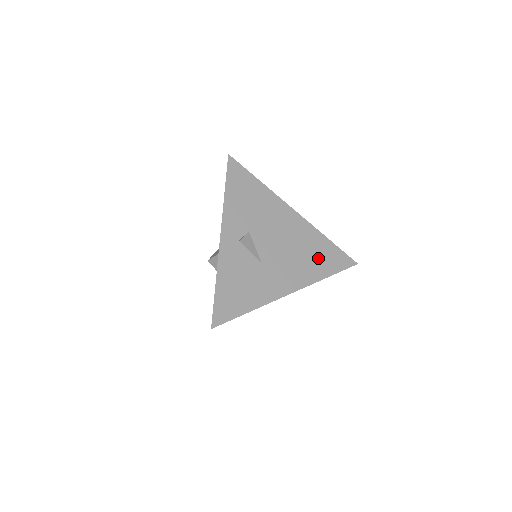
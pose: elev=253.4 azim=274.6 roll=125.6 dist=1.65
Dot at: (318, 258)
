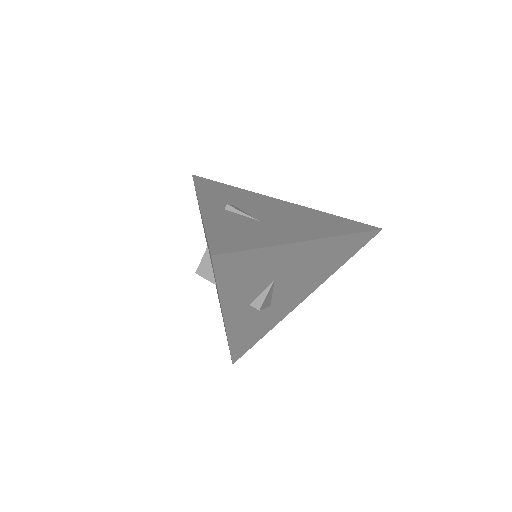
Dot at: (330, 223)
